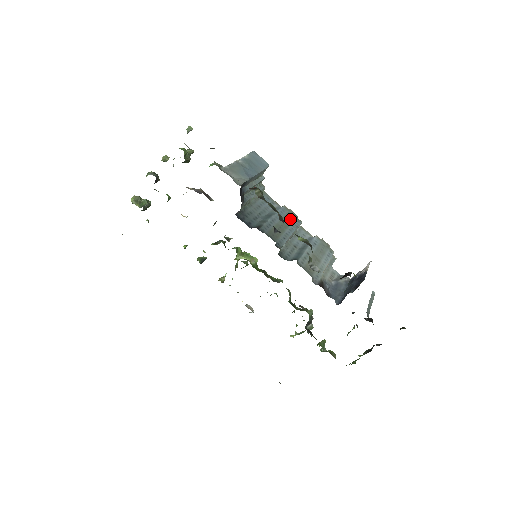
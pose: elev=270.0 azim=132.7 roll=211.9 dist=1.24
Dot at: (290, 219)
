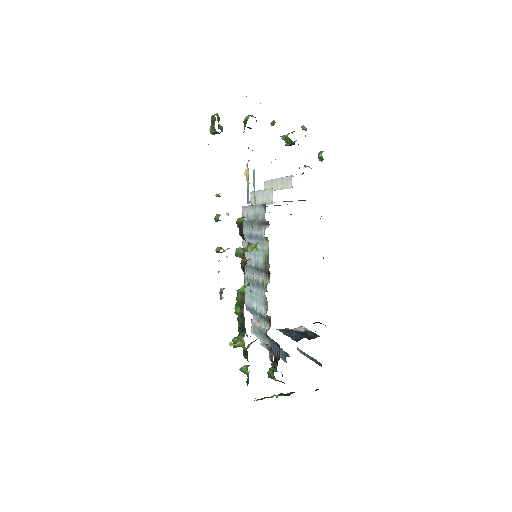
Dot at: occluded
